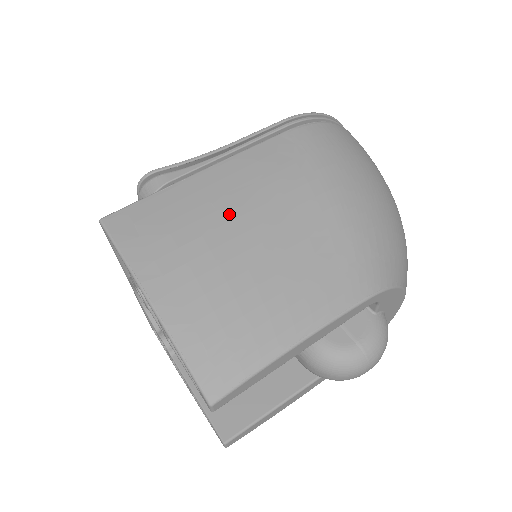
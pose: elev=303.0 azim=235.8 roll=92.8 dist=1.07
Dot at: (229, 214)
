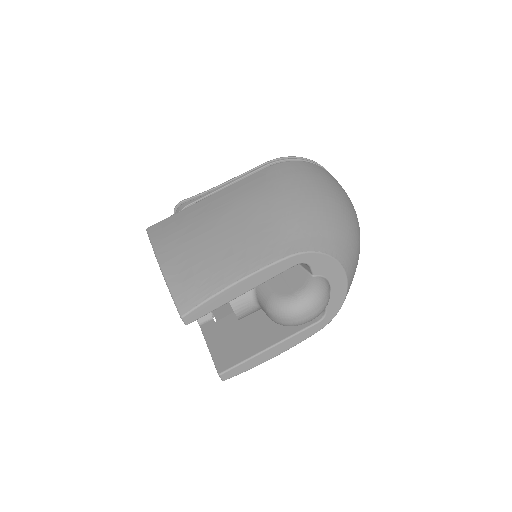
Dot at: (213, 217)
